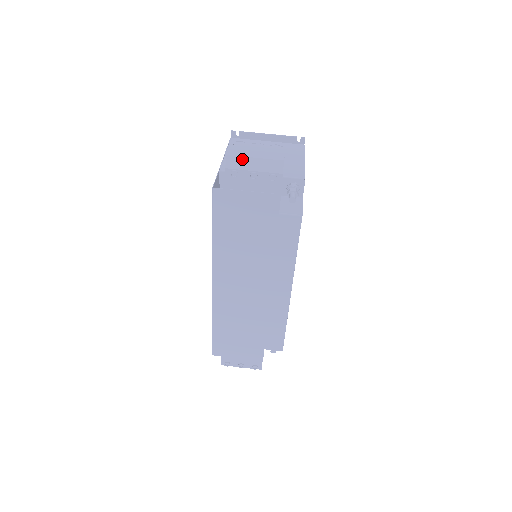
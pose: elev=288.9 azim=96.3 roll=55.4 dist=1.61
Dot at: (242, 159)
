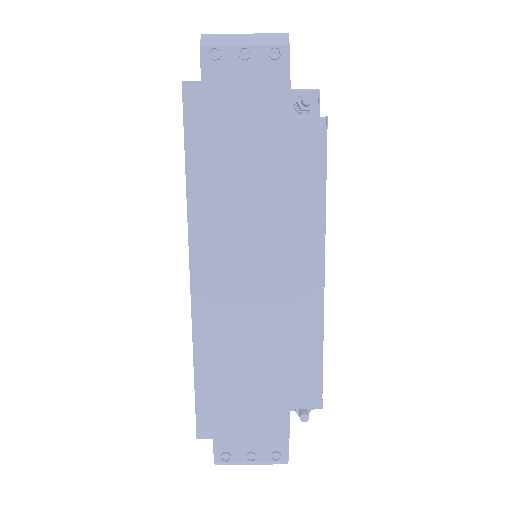
Dot at: (225, 36)
